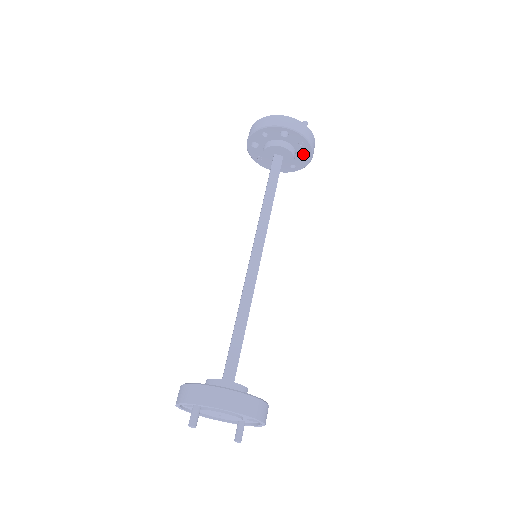
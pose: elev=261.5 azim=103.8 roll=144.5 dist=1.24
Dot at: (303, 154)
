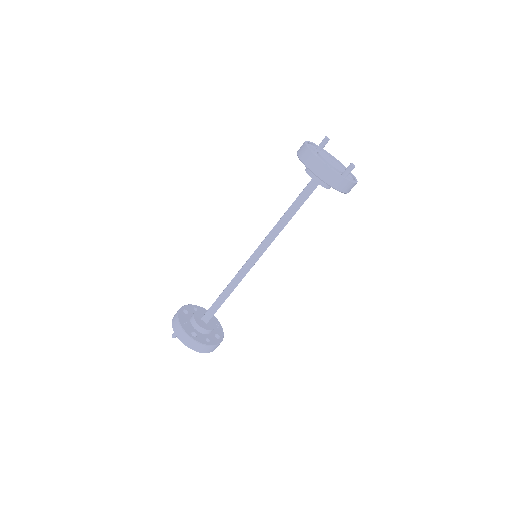
Dot at: occluded
